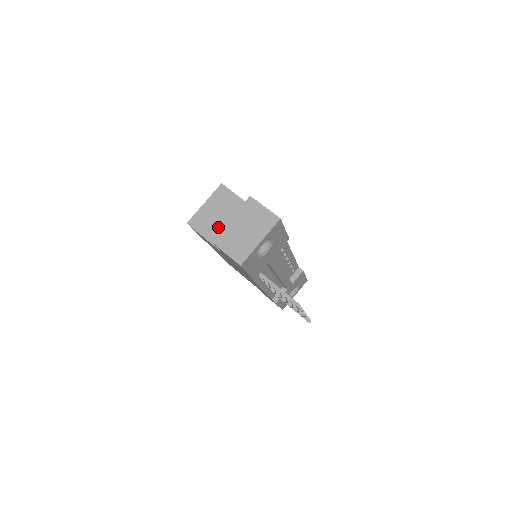
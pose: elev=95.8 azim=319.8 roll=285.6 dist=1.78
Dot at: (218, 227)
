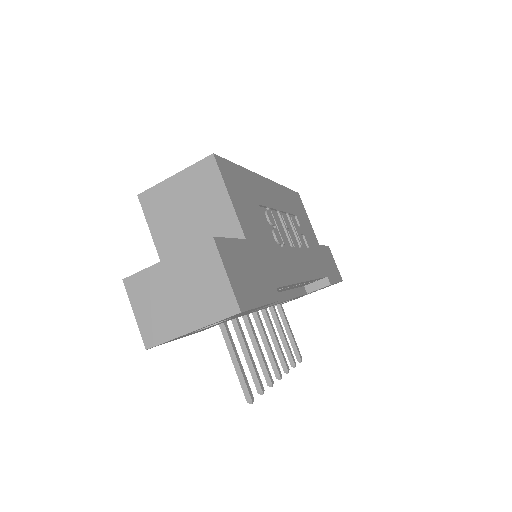
Dot at: (176, 229)
